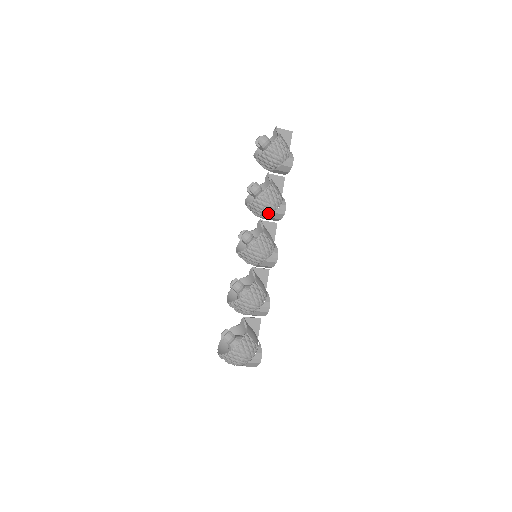
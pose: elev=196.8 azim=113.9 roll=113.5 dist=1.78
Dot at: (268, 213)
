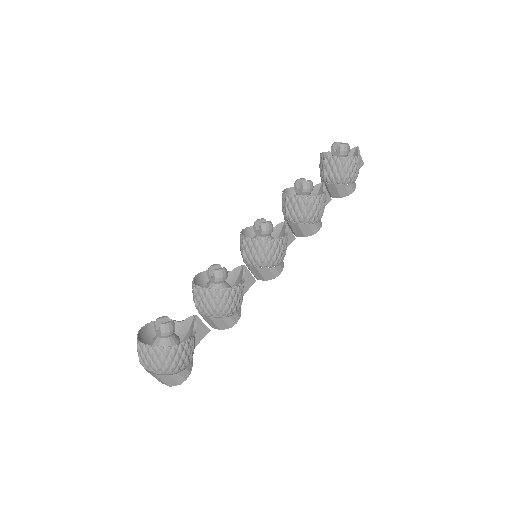
Dot at: (303, 220)
